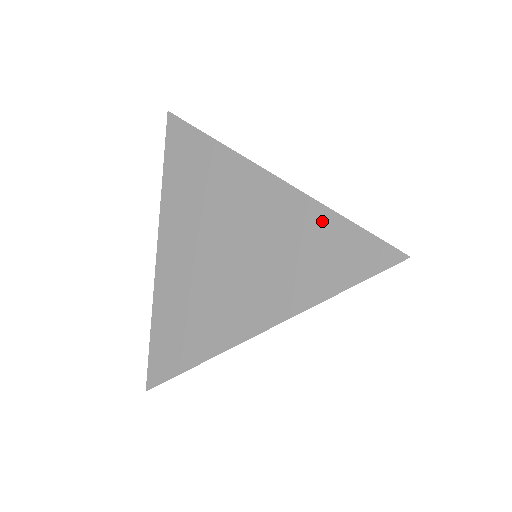
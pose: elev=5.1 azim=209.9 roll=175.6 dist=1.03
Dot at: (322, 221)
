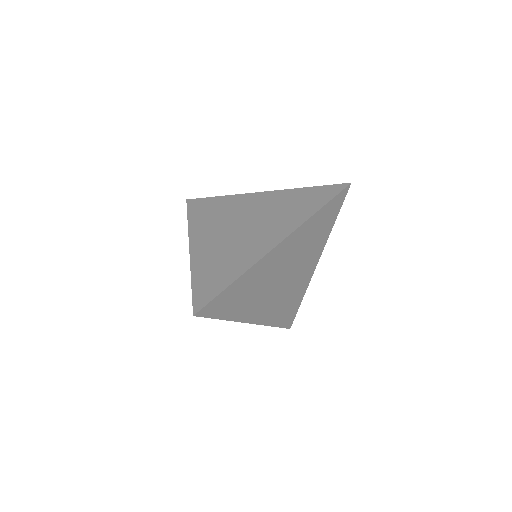
Dot at: (299, 192)
